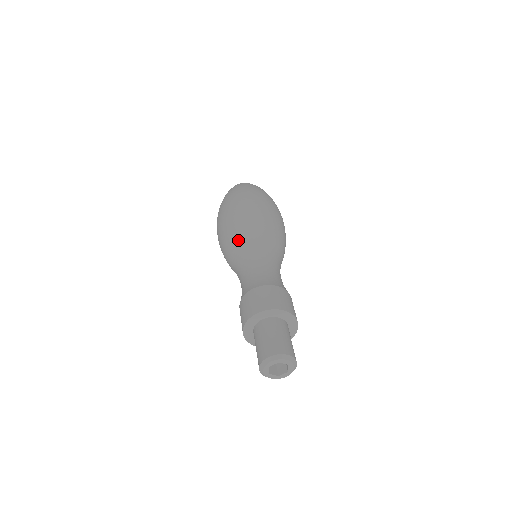
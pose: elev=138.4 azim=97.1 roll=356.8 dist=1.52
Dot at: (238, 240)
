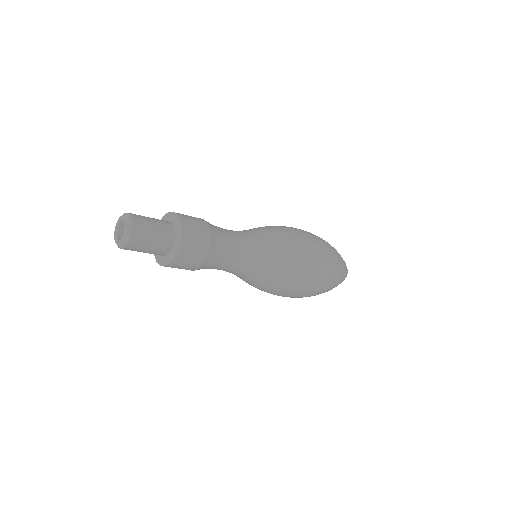
Dot at: occluded
